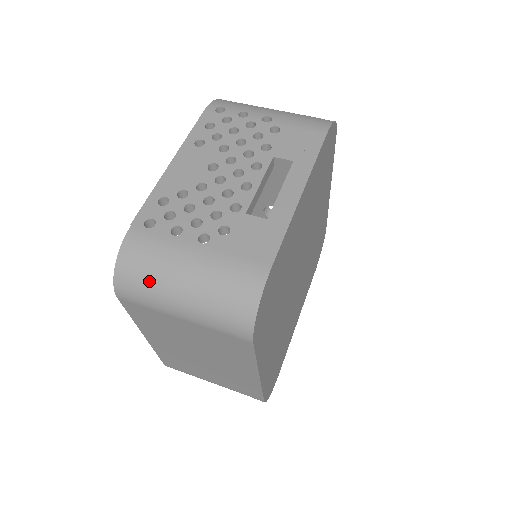
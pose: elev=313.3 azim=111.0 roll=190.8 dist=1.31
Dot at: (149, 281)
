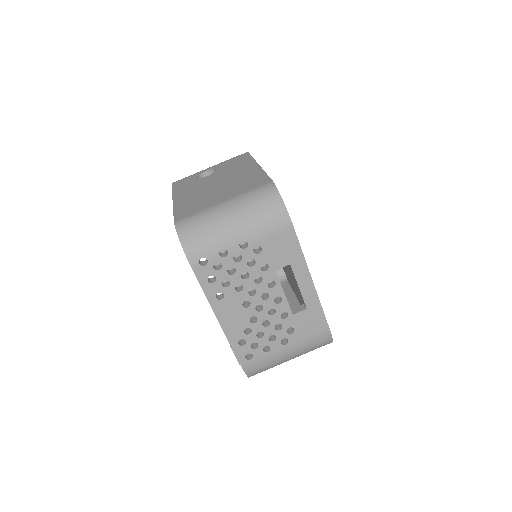
Dot at: occluded
